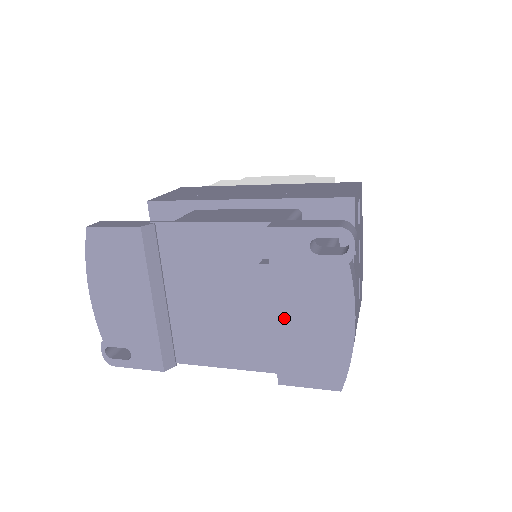
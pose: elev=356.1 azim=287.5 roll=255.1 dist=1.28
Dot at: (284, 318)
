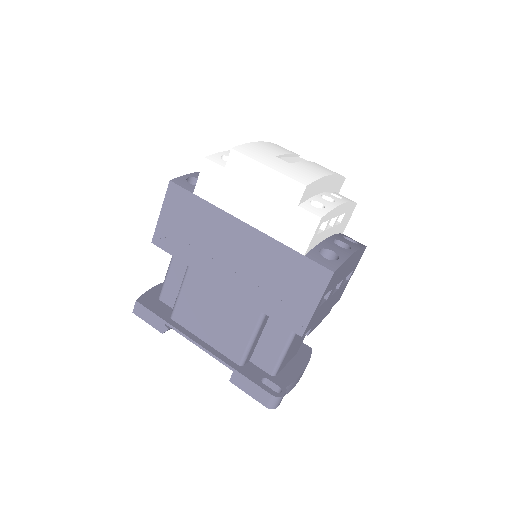
Dot at: occluded
